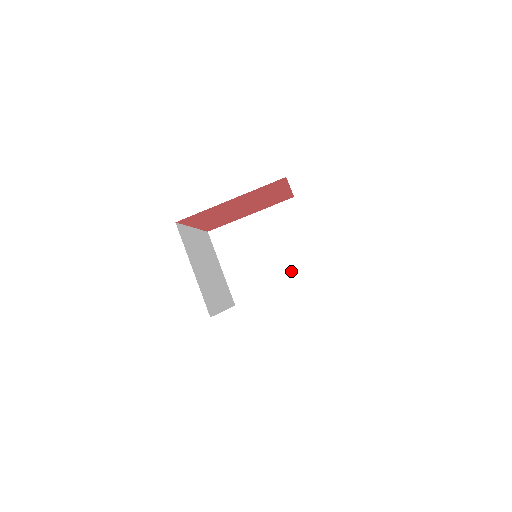
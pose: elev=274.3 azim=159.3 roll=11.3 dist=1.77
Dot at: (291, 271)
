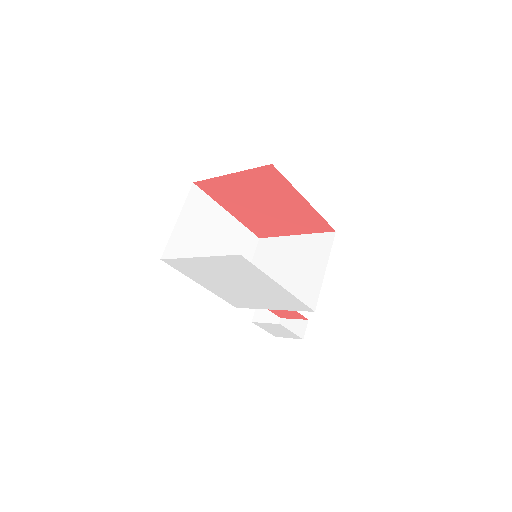
Dot at: occluded
